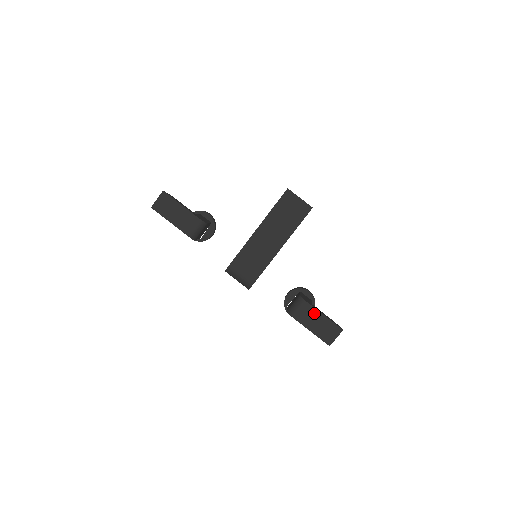
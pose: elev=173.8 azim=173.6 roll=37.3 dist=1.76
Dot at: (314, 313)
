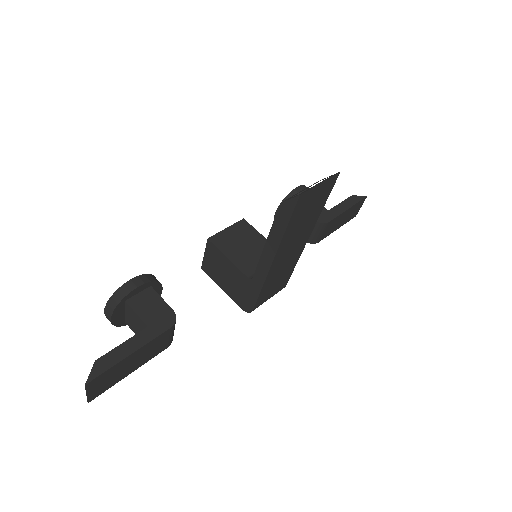
Dot at: (339, 218)
